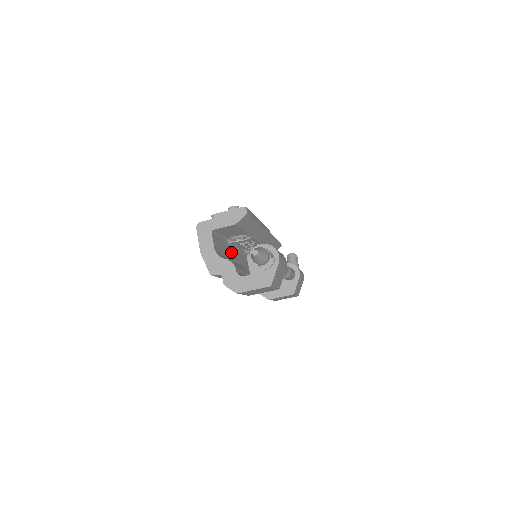
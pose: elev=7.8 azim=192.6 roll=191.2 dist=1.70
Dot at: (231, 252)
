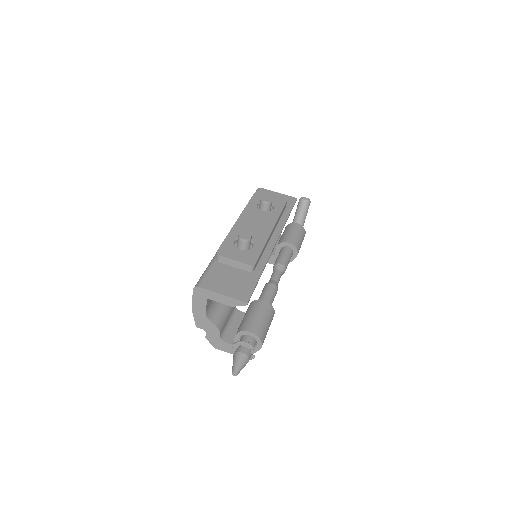
Dot at: occluded
